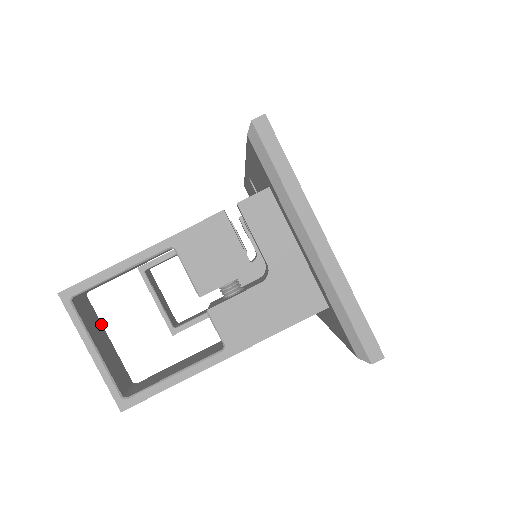
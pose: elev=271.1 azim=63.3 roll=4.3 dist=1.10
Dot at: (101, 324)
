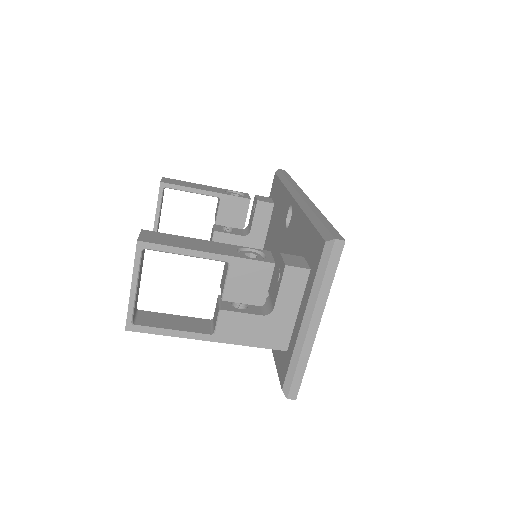
Dot at: occluded
